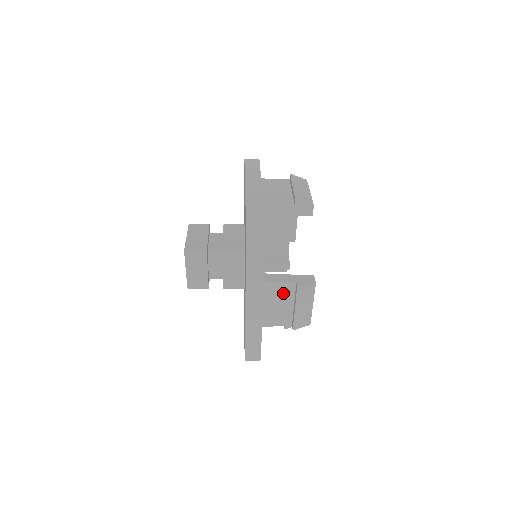
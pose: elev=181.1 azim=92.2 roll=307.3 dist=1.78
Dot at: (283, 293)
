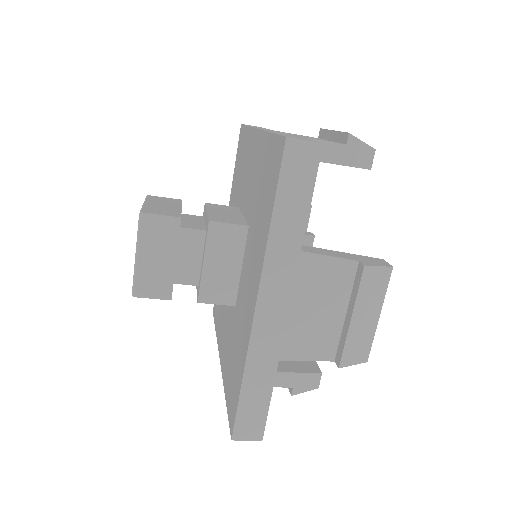
Dot at: (331, 283)
